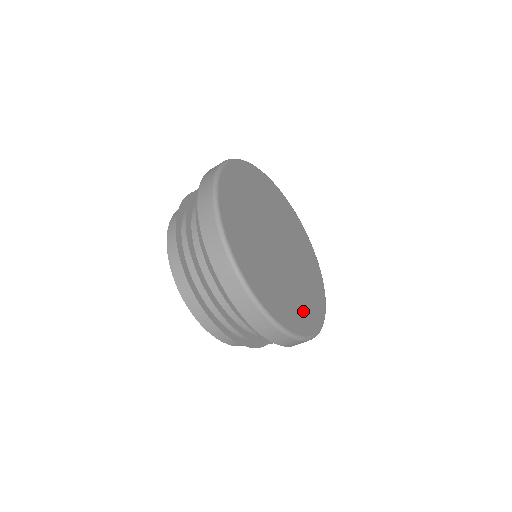
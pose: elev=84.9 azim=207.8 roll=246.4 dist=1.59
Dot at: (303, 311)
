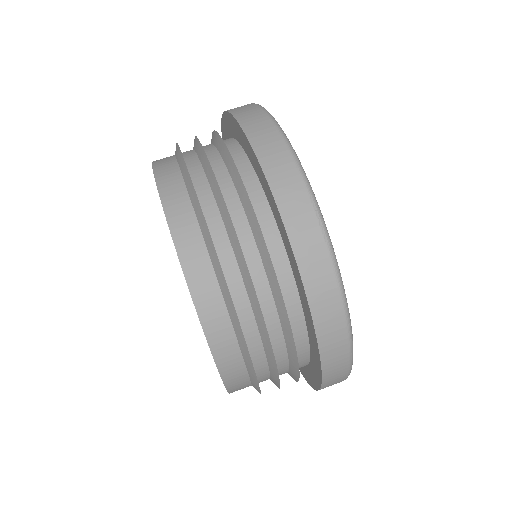
Dot at: occluded
